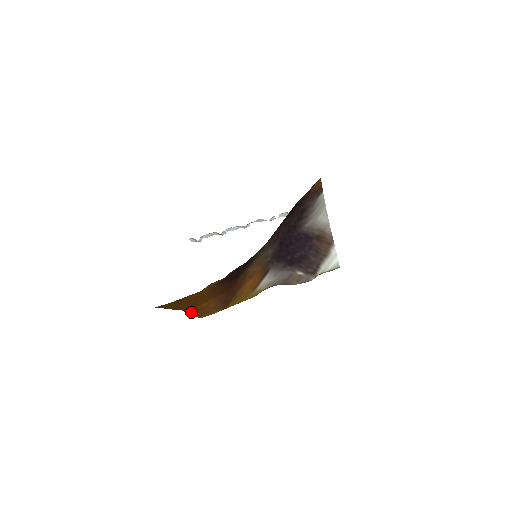
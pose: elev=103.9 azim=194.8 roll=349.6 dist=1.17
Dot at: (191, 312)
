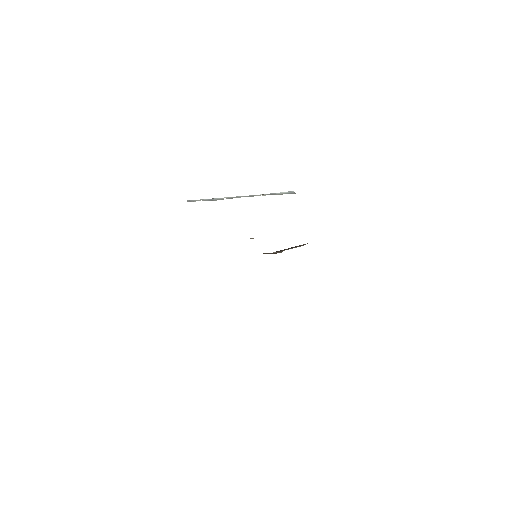
Dot at: occluded
